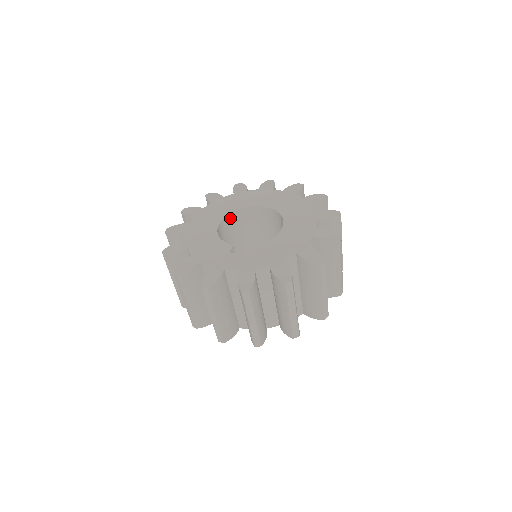
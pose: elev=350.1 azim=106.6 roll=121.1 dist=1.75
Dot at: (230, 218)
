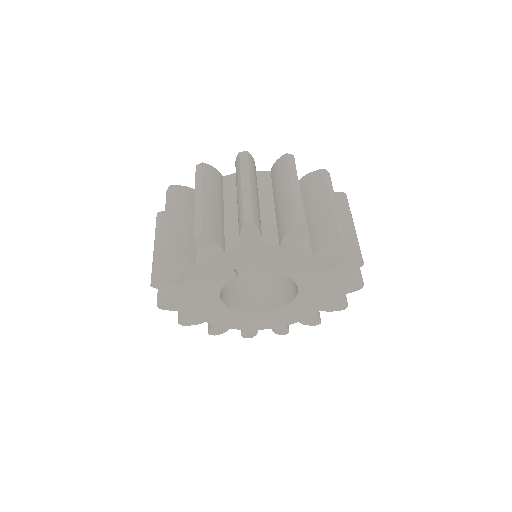
Dot at: occluded
